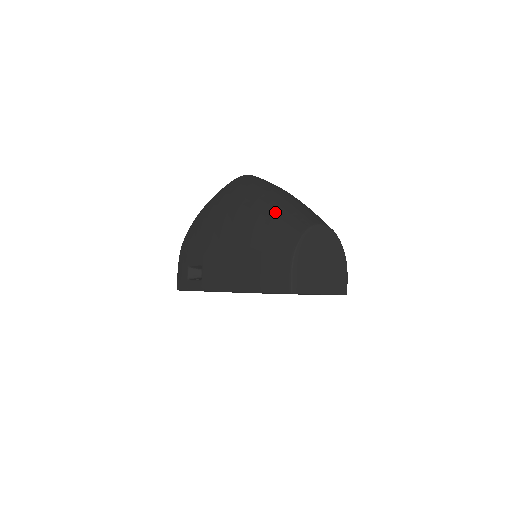
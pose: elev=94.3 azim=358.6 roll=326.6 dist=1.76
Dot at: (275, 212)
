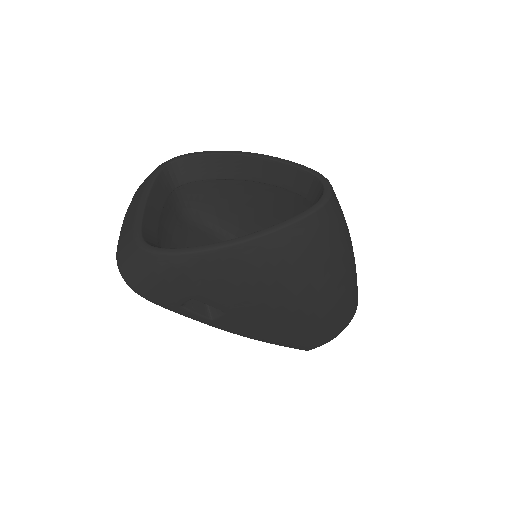
Dot at: (346, 302)
